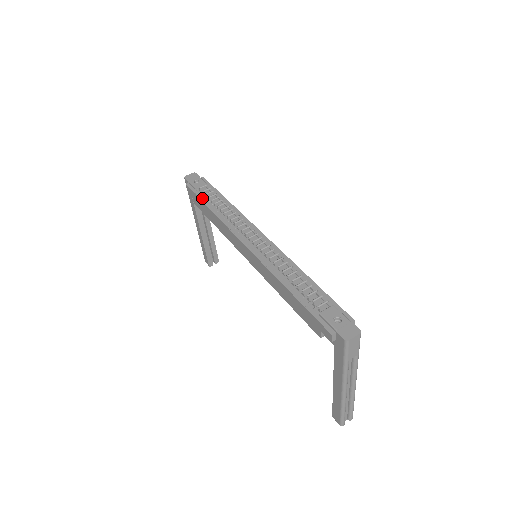
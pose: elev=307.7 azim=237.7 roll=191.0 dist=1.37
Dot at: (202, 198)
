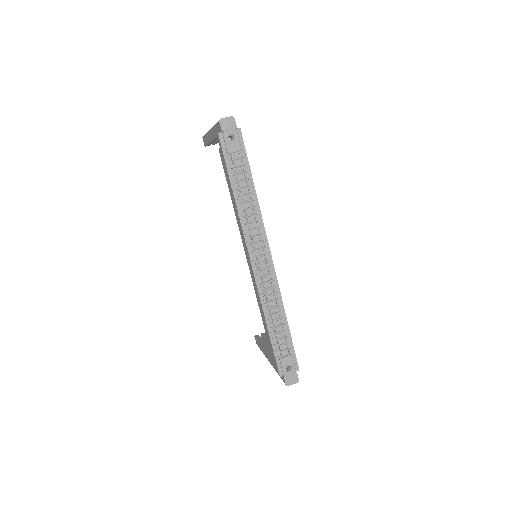
Dot at: (231, 178)
